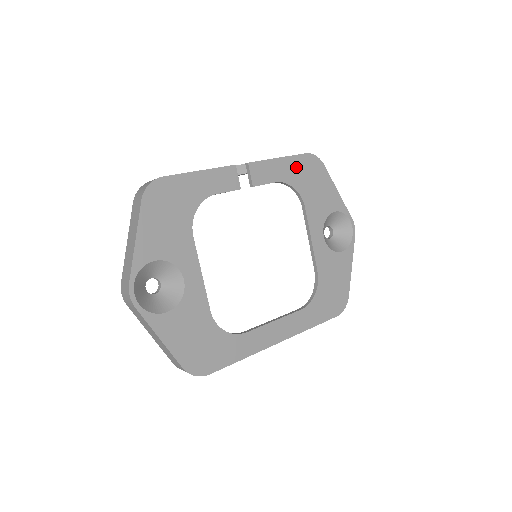
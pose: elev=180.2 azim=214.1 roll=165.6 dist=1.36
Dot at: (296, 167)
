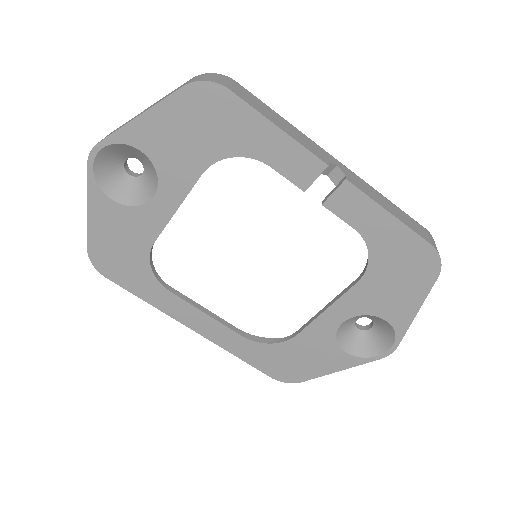
Dot at: (400, 243)
